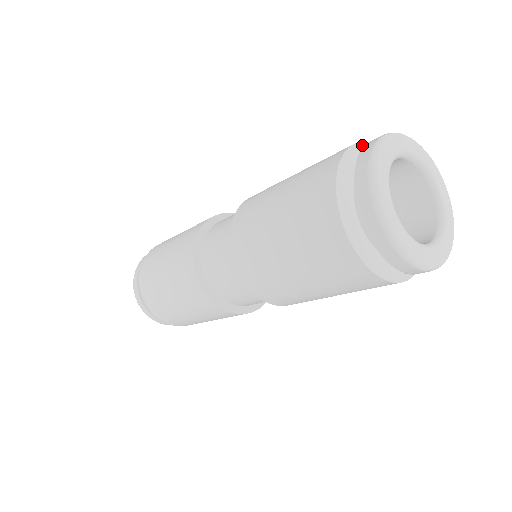
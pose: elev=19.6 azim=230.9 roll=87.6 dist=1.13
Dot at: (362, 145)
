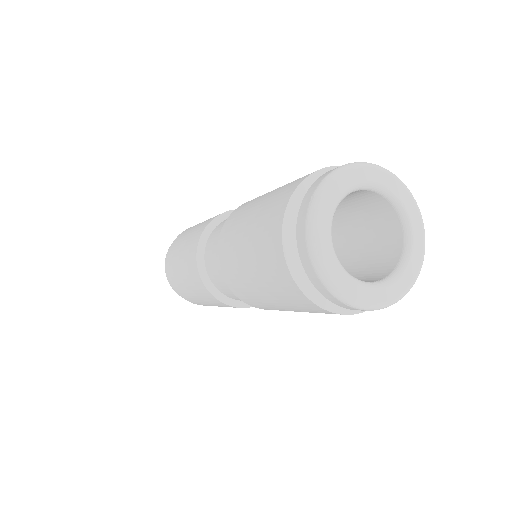
Dot at: (325, 171)
